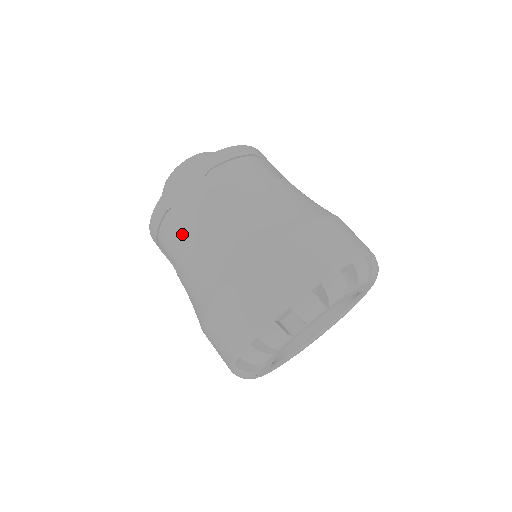
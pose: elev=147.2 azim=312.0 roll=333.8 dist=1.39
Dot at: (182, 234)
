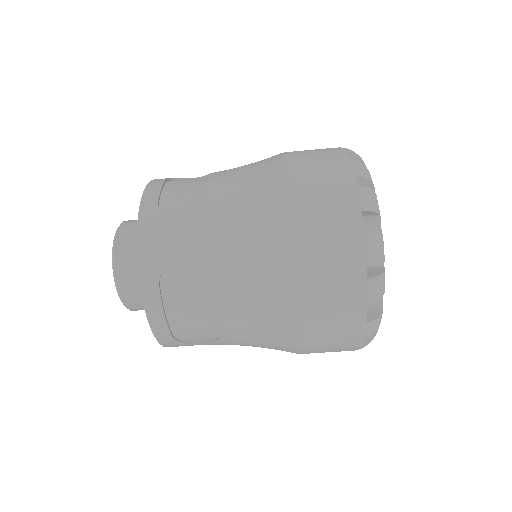
Dot at: (196, 284)
